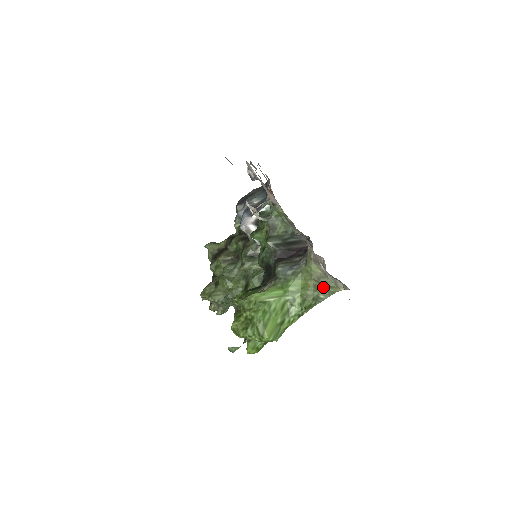
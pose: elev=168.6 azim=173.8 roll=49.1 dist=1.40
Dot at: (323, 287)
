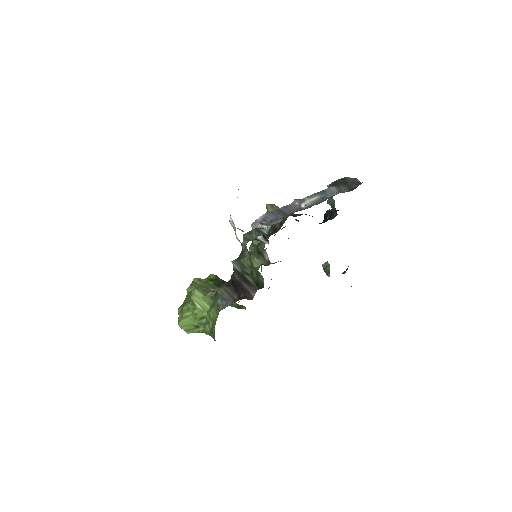
Dot at: occluded
